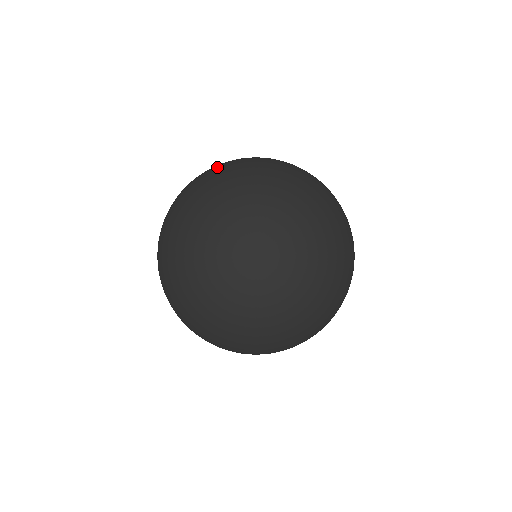
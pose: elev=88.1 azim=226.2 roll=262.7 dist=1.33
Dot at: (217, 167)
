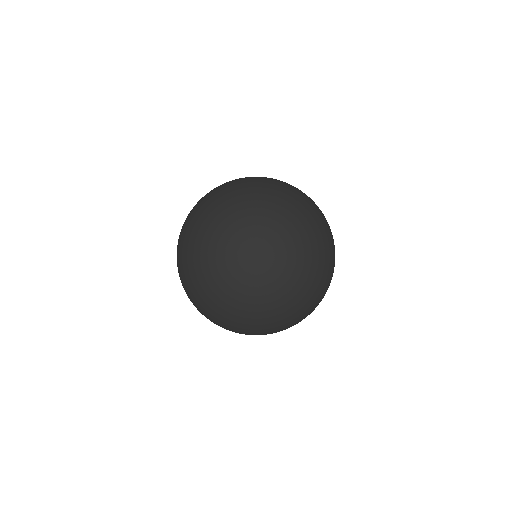
Dot at: (302, 213)
